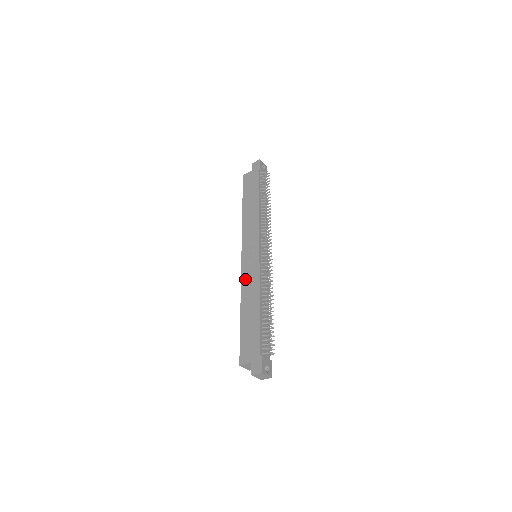
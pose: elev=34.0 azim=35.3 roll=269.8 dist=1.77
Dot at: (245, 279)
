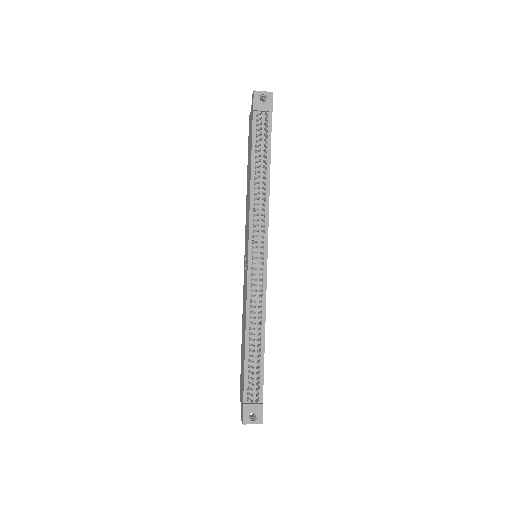
Dot at: (243, 292)
